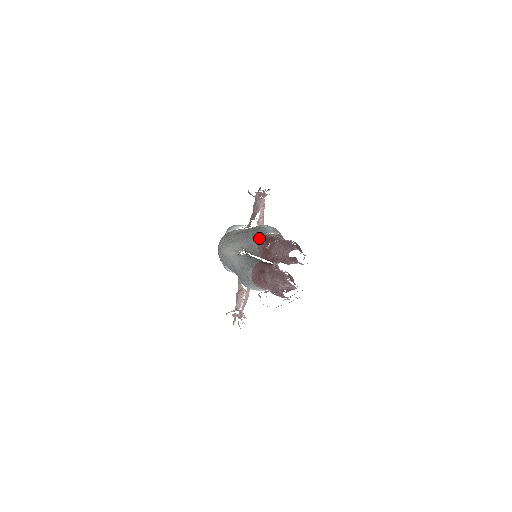
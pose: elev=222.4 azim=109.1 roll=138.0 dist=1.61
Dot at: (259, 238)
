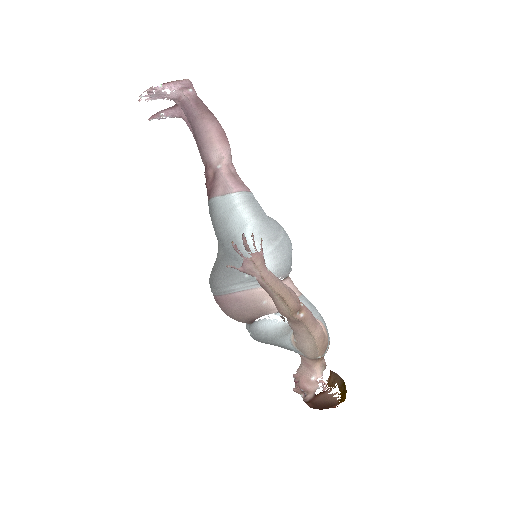
Dot at: occluded
